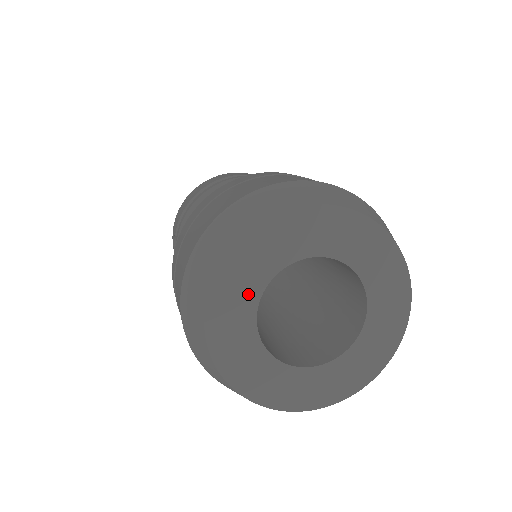
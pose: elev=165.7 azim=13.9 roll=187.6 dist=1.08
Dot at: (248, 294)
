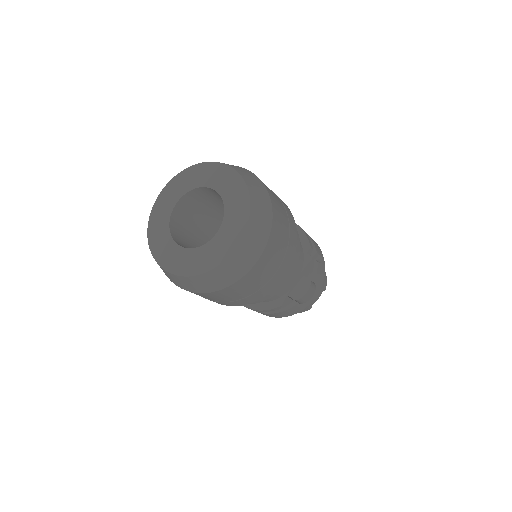
Dot at: (187, 186)
